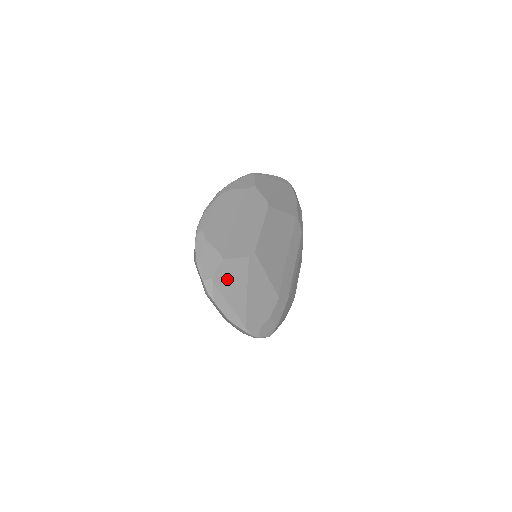
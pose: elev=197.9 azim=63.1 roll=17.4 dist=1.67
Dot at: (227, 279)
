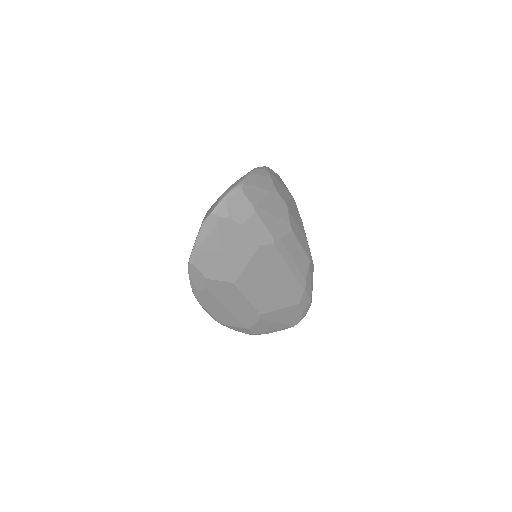
Dot at: (261, 329)
